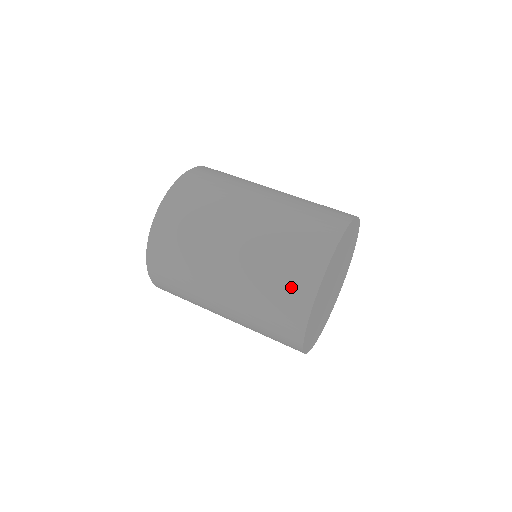
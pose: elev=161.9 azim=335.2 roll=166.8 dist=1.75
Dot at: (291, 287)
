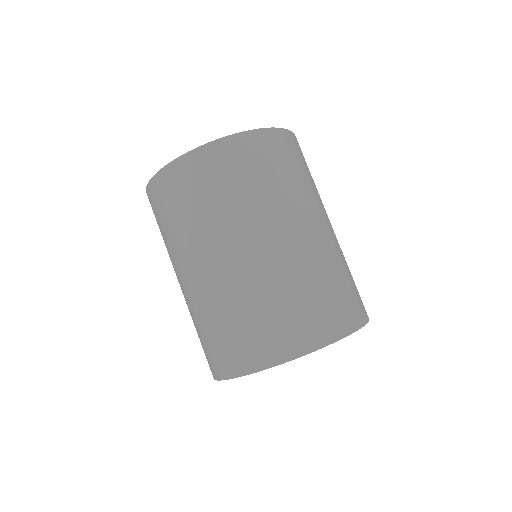
Dot at: (343, 304)
